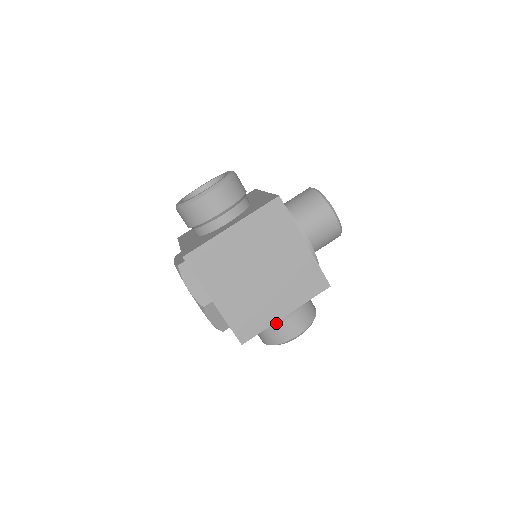
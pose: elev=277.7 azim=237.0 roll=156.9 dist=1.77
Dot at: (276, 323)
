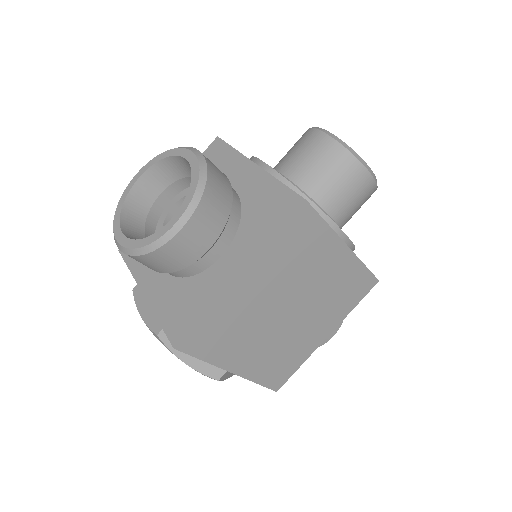
Dot at: occluded
